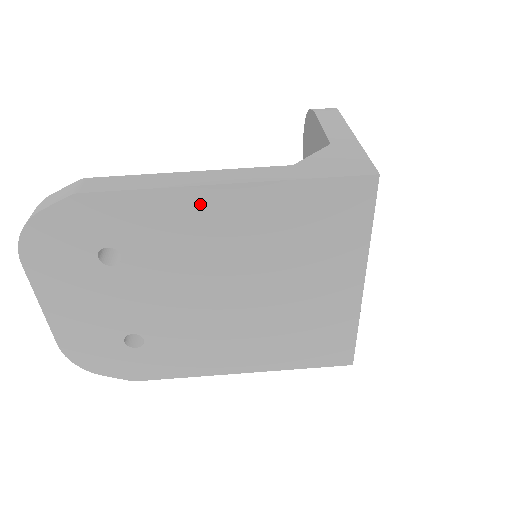
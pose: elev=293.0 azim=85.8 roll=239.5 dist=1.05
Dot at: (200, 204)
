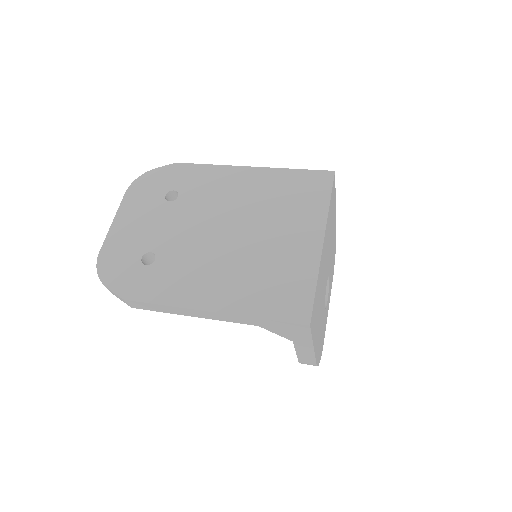
Dot at: (234, 175)
